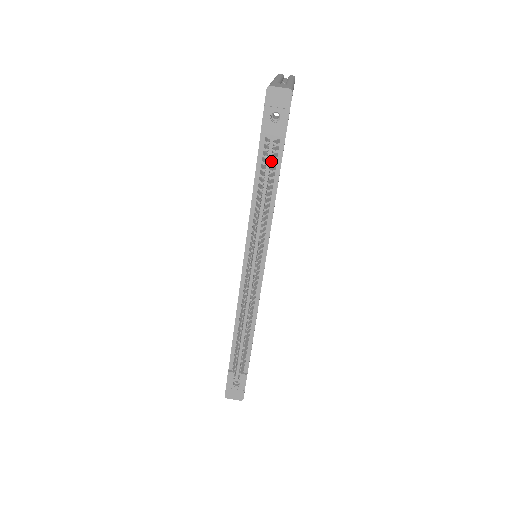
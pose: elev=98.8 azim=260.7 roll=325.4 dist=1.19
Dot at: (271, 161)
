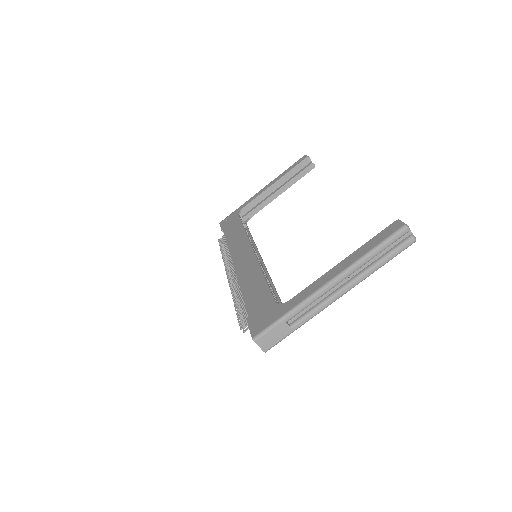
Dot at: occluded
